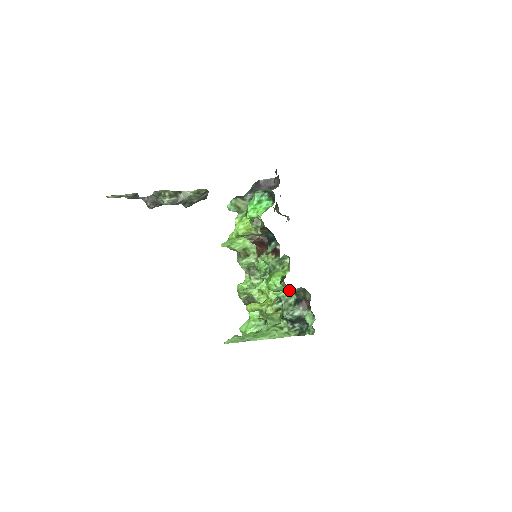
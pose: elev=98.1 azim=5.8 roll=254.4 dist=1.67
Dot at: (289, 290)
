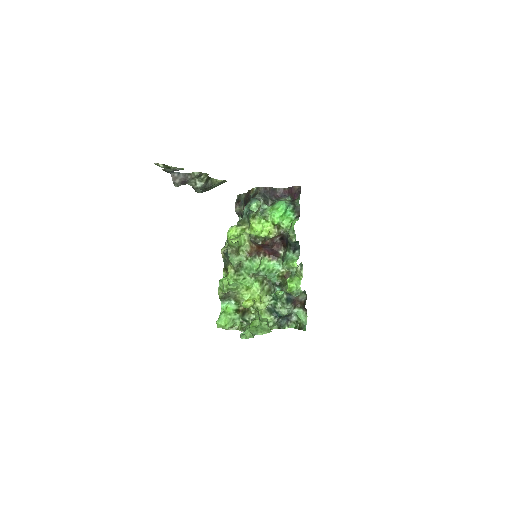
Dot at: (301, 292)
